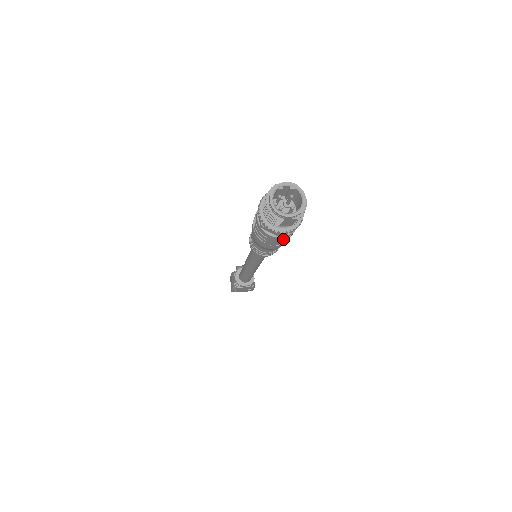
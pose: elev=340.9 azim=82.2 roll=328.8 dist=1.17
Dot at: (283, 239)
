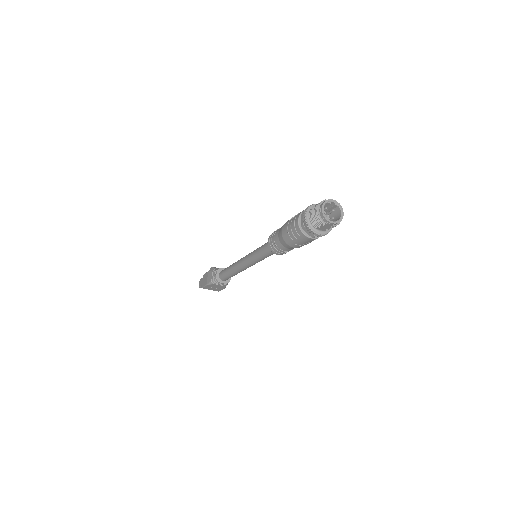
Dot at: (309, 241)
